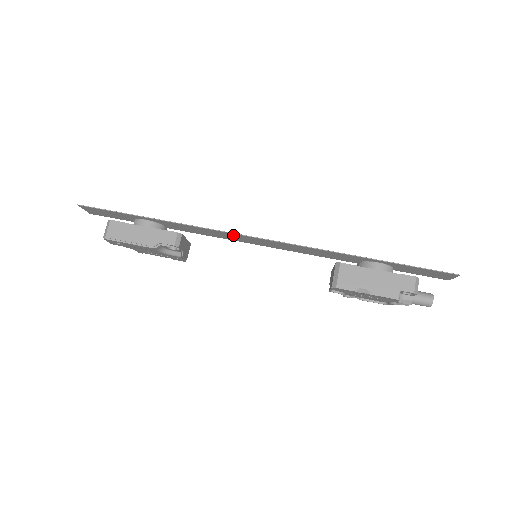
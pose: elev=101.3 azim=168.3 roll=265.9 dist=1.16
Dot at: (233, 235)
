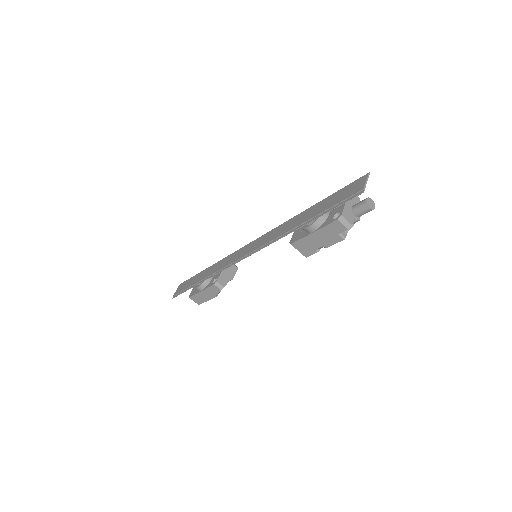
Dot at: (233, 262)
